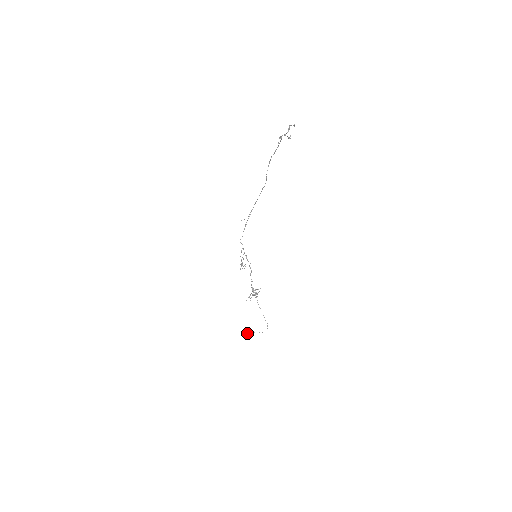
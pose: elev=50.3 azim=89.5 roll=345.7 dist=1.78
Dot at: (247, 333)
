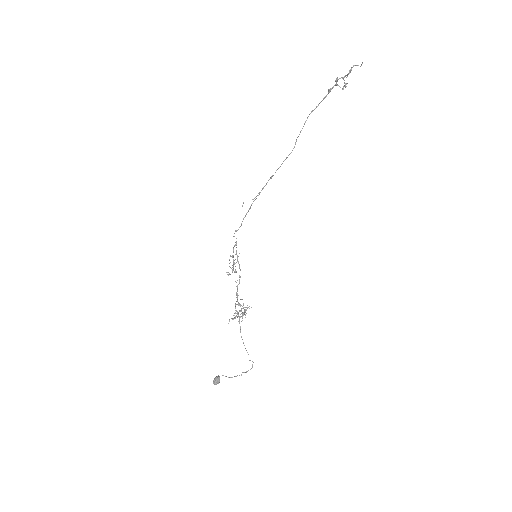
Dot at: occluded
